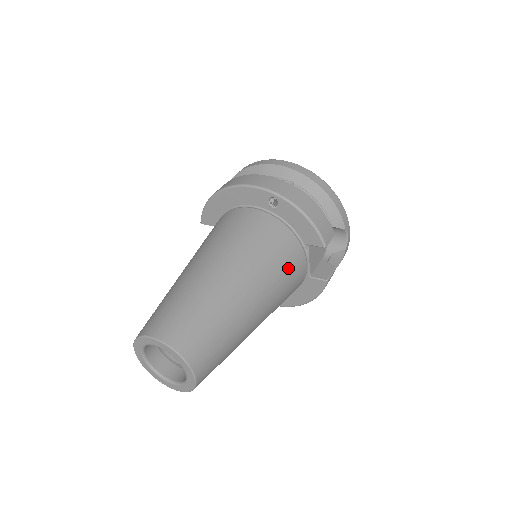
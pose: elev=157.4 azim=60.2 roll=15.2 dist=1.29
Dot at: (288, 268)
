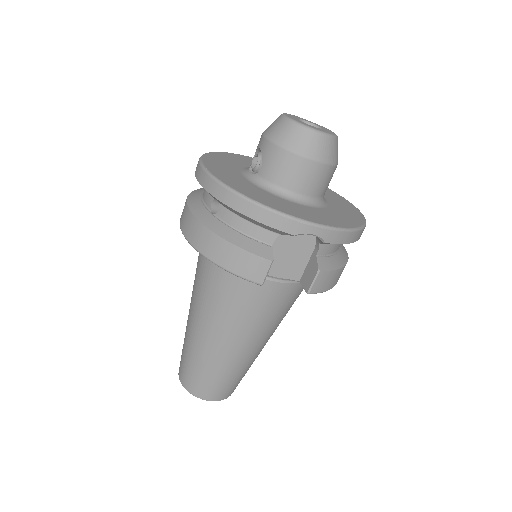
Dot at: (249, 302)
